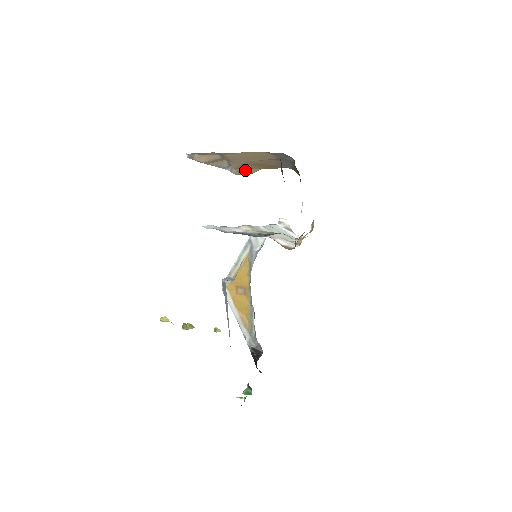
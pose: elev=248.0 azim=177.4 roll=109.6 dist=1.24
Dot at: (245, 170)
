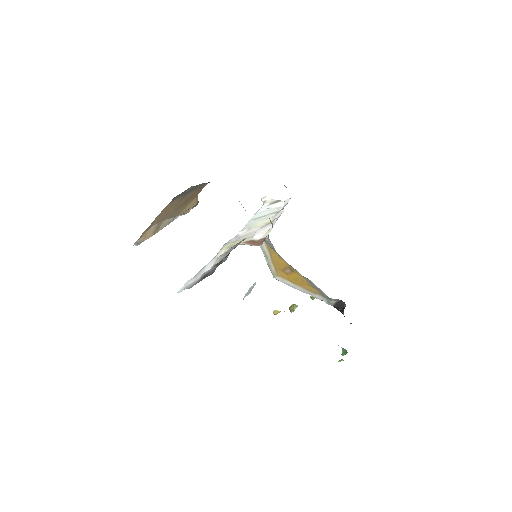
Dot at: (187, 208)
